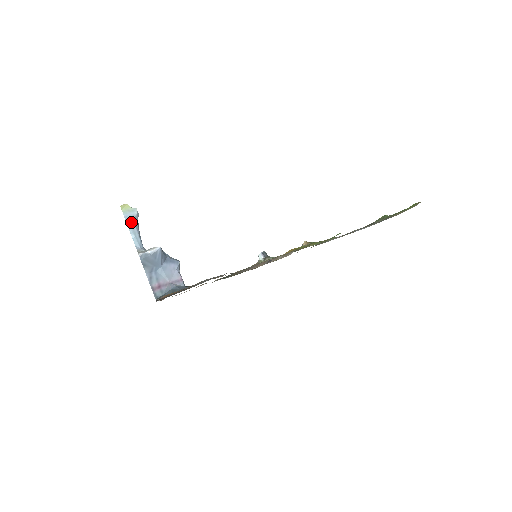
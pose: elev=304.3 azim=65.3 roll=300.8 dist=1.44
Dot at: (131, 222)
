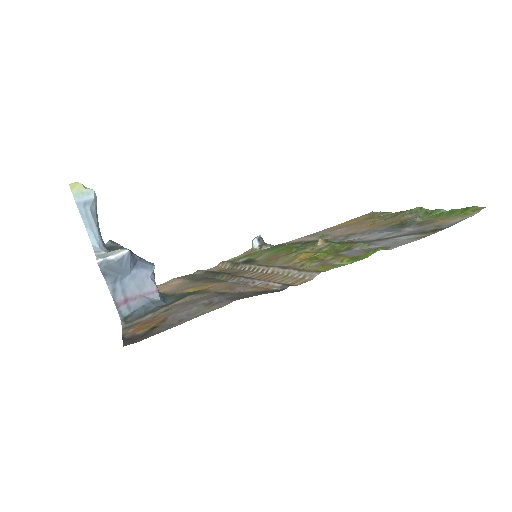
Dot at: (86, 210)
